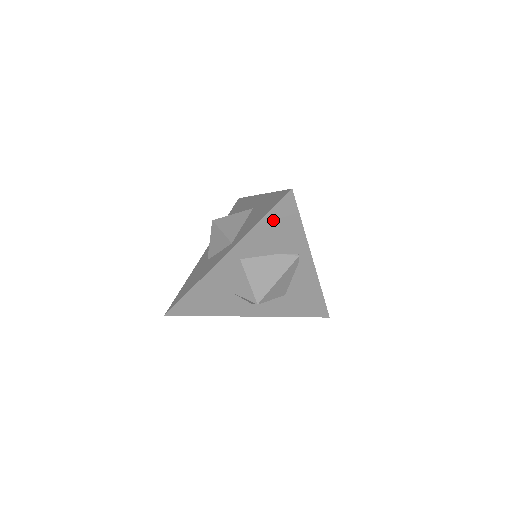
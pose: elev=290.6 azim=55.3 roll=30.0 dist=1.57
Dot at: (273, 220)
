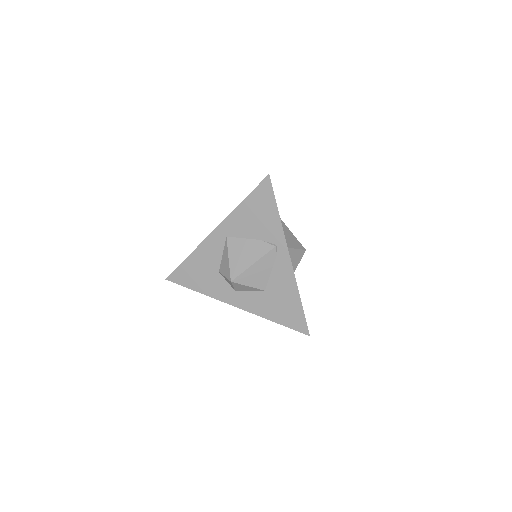
Dot at: (254, 202)
